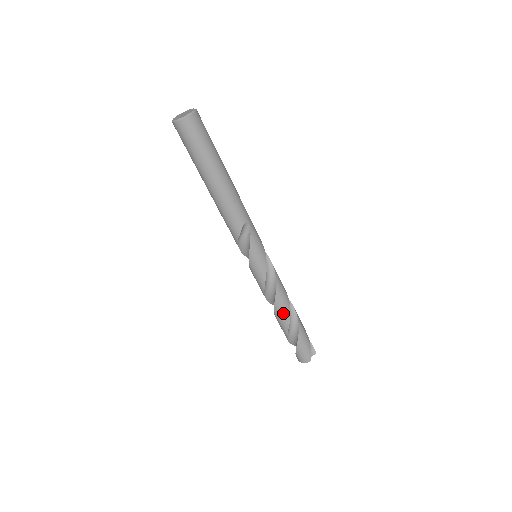
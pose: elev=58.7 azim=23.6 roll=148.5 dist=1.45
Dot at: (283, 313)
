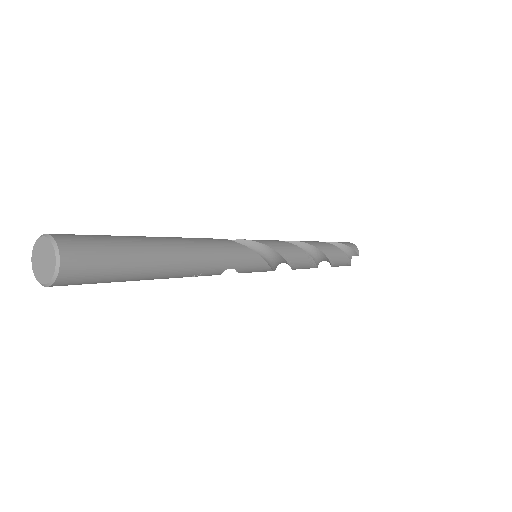
Dot at: (307, 268)
